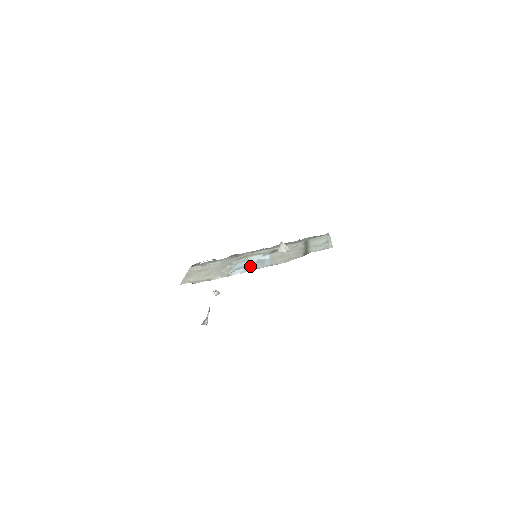
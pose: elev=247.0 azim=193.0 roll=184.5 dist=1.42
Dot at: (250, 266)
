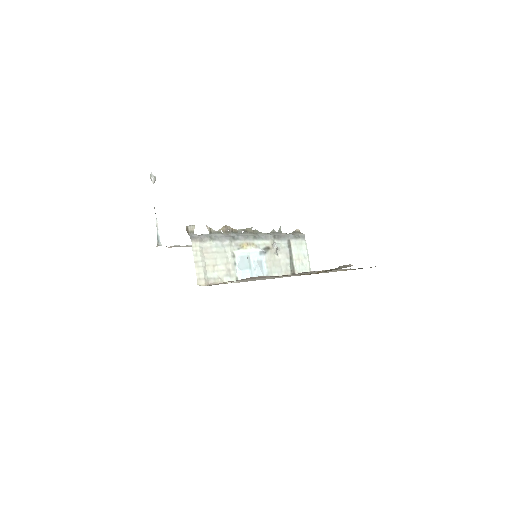
Dot at: (252, 269)
